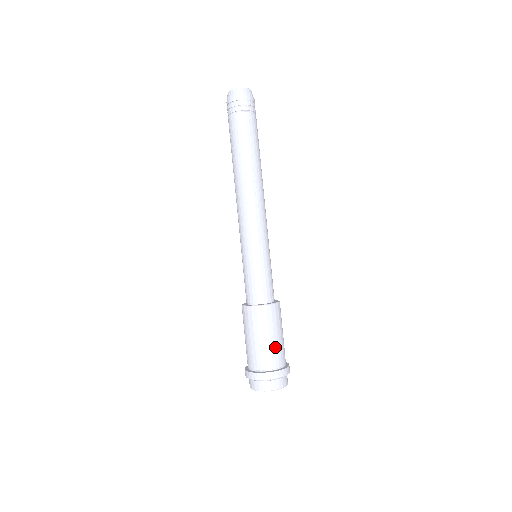
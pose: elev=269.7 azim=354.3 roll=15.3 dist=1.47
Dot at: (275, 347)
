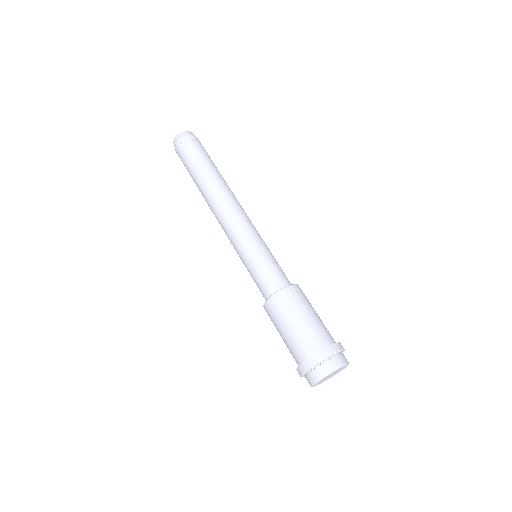
Dot at: (320, 323)
